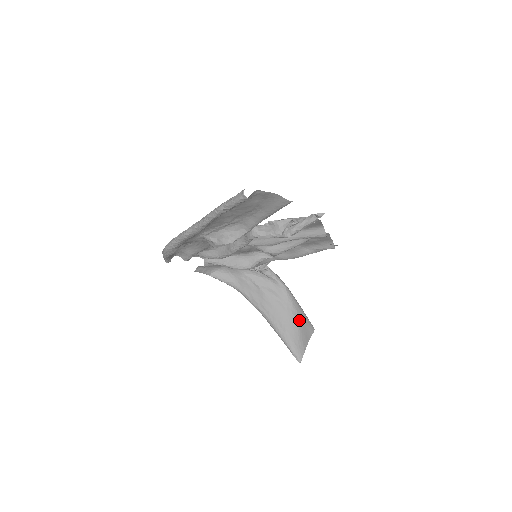
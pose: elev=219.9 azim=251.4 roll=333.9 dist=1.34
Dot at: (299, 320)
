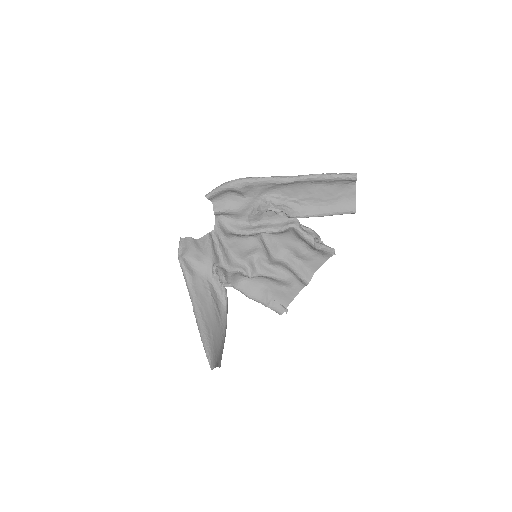
Dot at: (222, 344)
